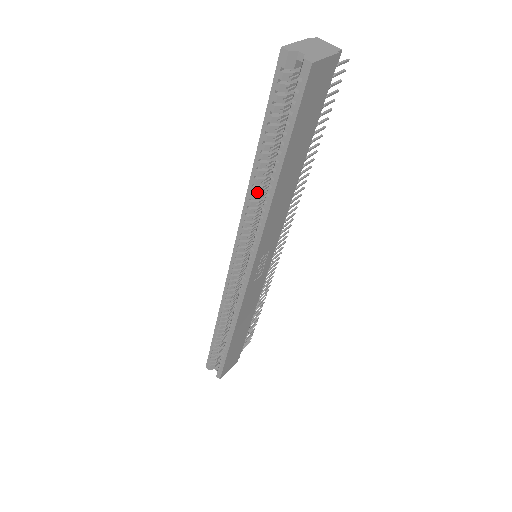
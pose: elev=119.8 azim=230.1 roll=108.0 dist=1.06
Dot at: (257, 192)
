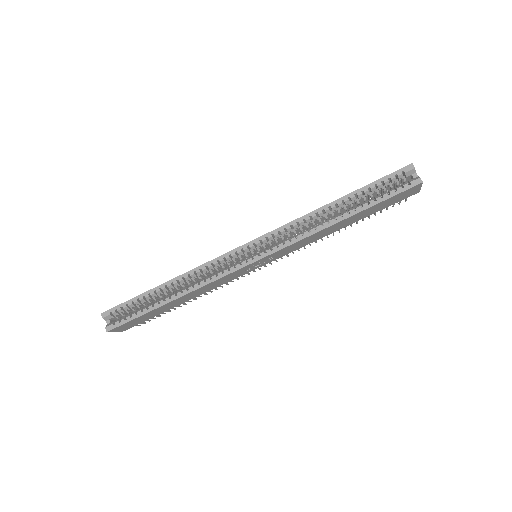
Dot at: occluded
